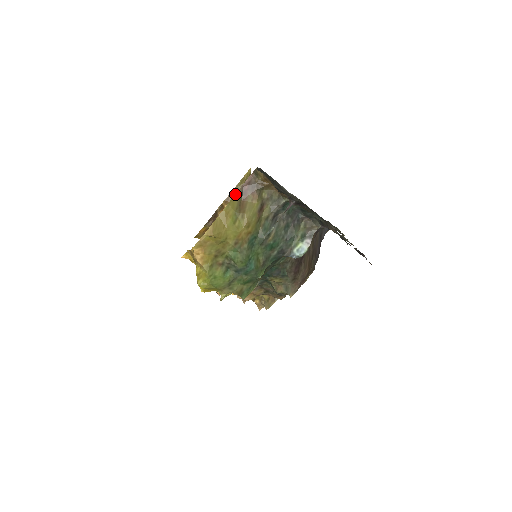
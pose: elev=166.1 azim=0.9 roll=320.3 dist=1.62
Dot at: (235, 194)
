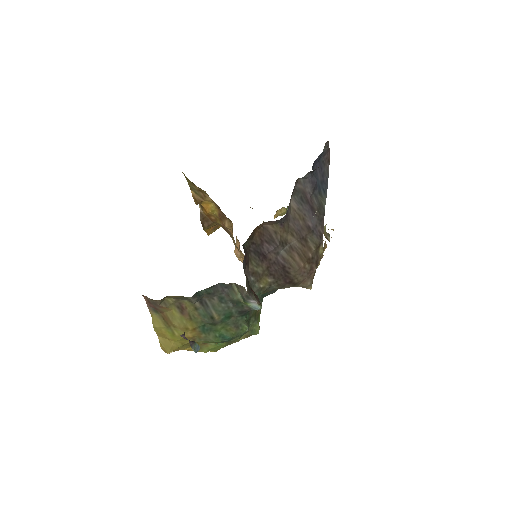
Dot at: occluded
